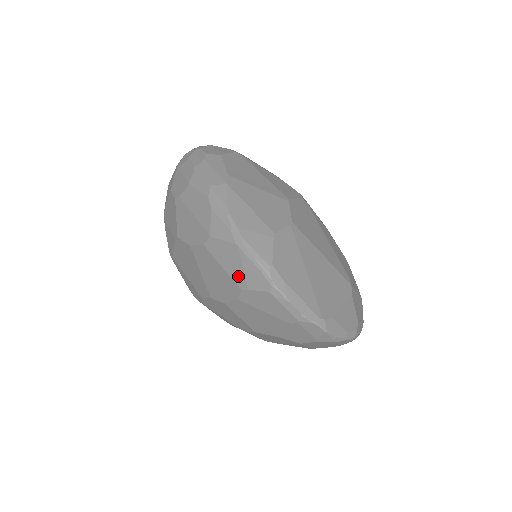
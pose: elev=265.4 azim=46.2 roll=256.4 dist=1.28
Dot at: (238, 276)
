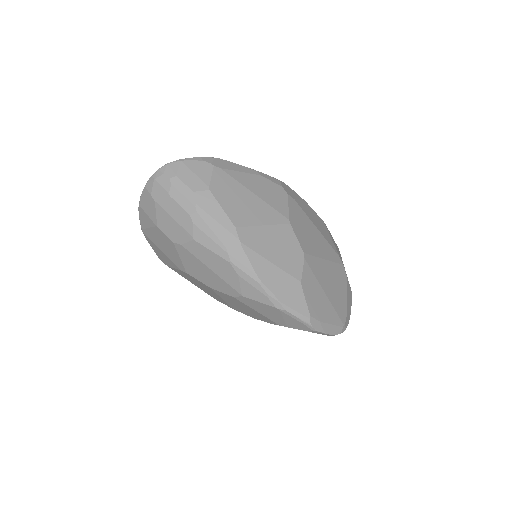
Dot at: (276, 320)
